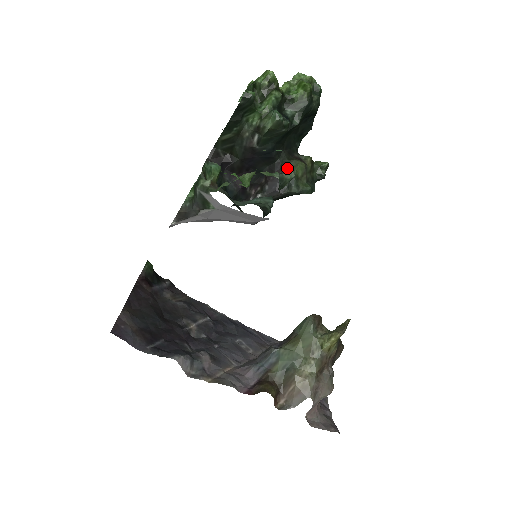
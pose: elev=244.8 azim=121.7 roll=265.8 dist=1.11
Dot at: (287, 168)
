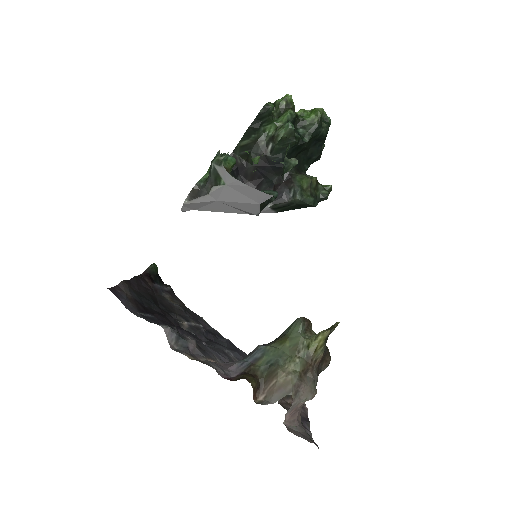
Dot at: (294, 179)
